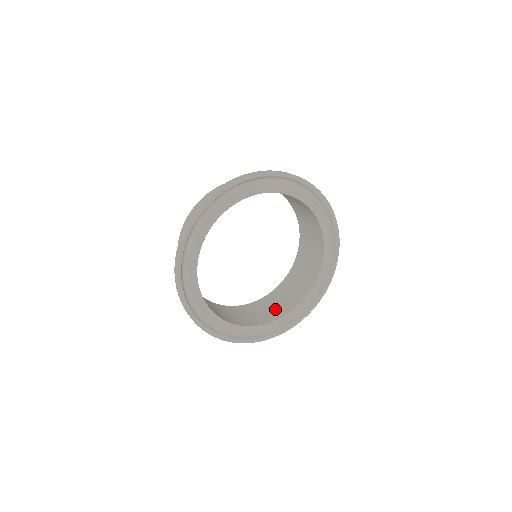
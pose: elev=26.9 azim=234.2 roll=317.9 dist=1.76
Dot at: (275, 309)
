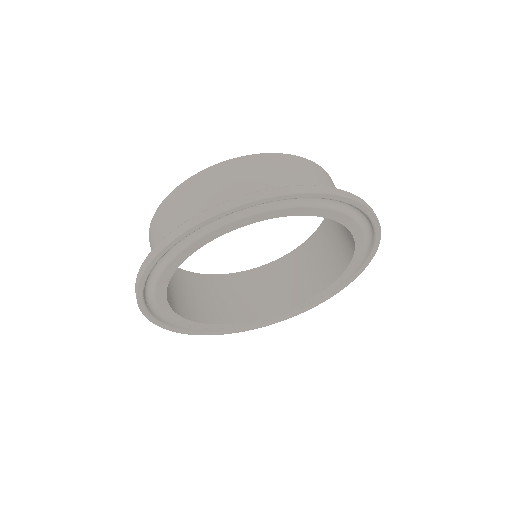
Dot at: (243, 303)
